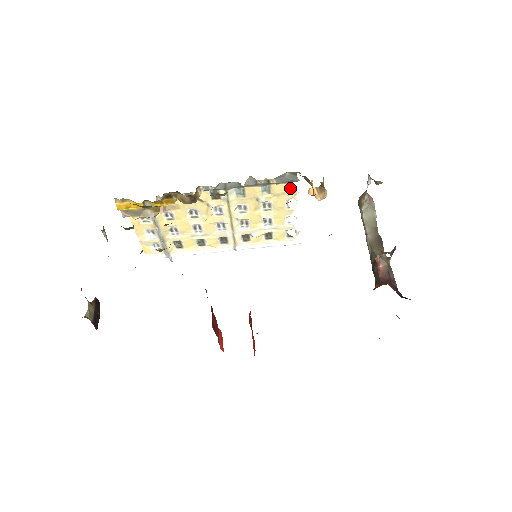
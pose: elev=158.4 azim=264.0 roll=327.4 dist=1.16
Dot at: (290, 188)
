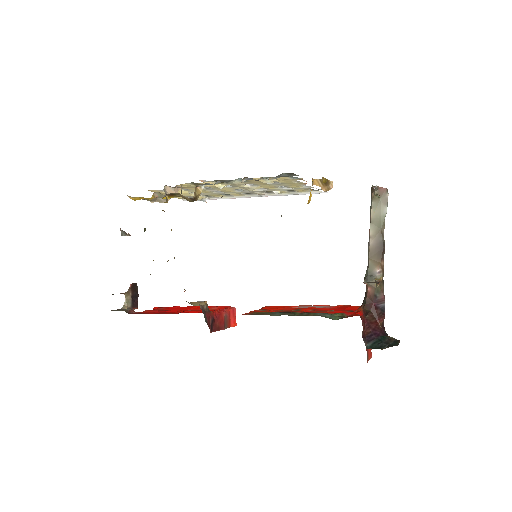
Dot at: (293, 177)
